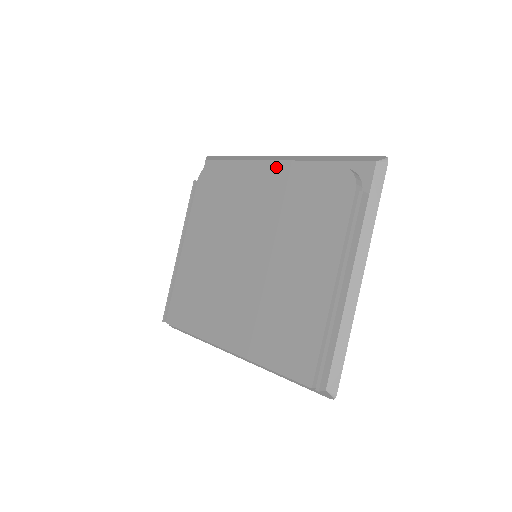
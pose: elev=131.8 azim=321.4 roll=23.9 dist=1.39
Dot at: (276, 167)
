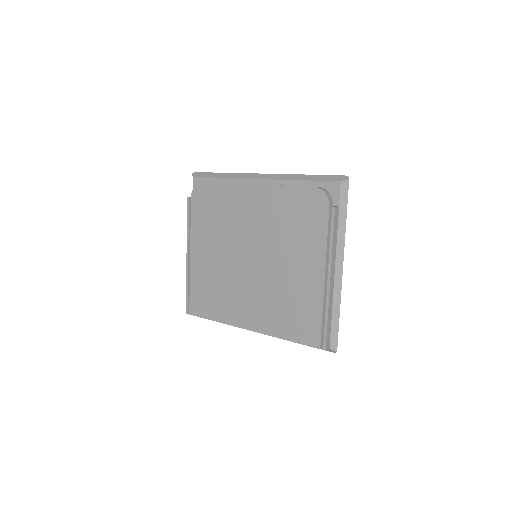
Dot at: (261, 187)
